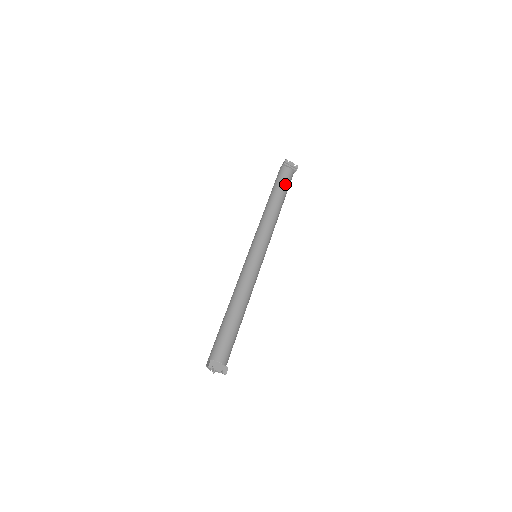
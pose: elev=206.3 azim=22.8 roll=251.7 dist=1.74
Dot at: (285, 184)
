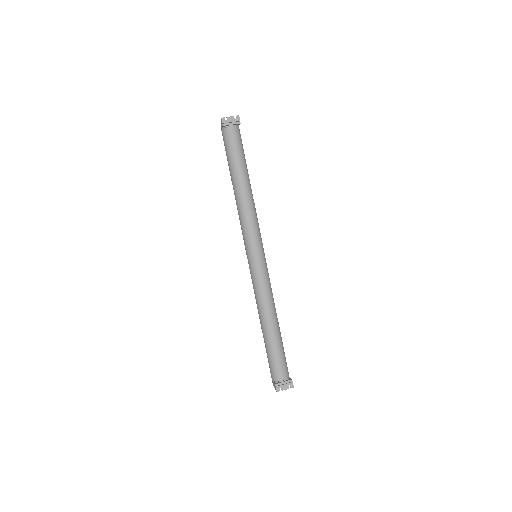
Dot at: (238, 152)
